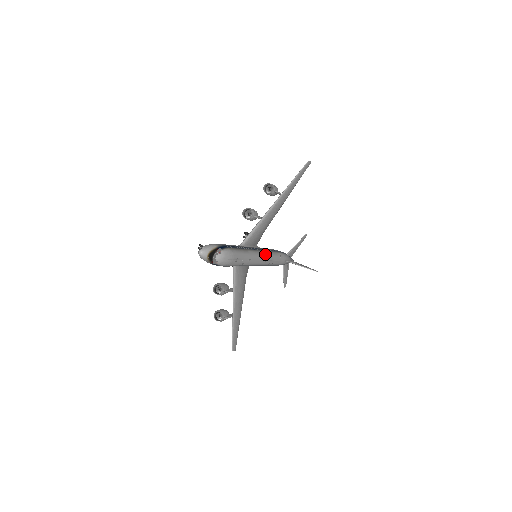
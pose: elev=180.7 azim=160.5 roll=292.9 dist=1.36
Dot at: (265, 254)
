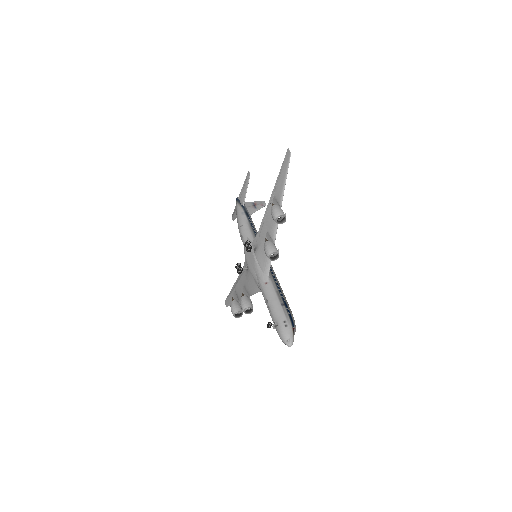
Dot at: occluded
